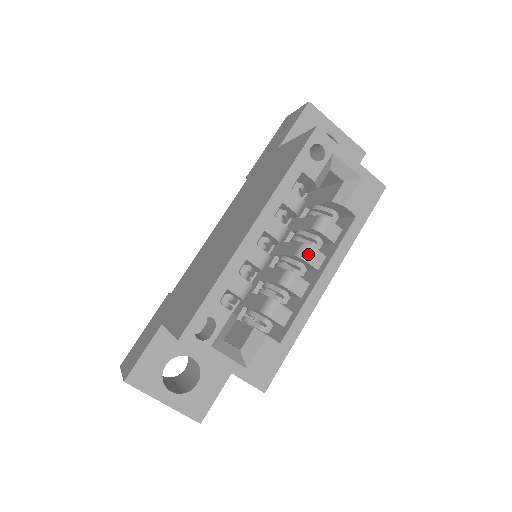
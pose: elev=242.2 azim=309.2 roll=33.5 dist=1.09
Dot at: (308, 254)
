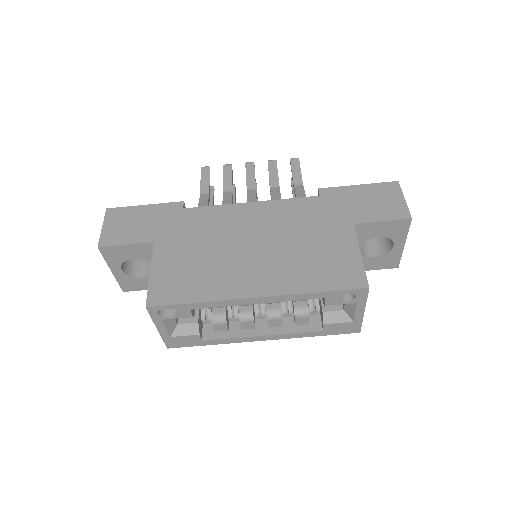
Dot at: (273, 319)
